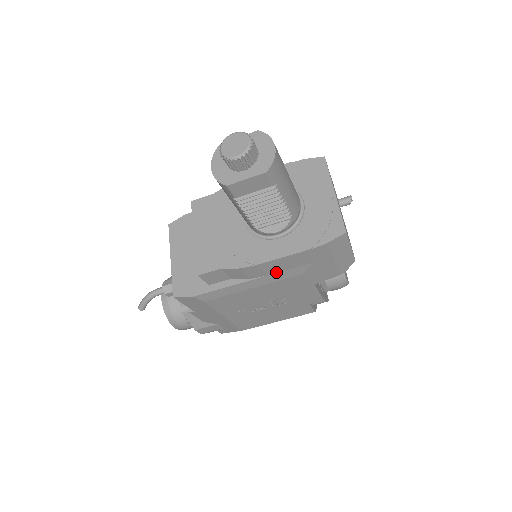
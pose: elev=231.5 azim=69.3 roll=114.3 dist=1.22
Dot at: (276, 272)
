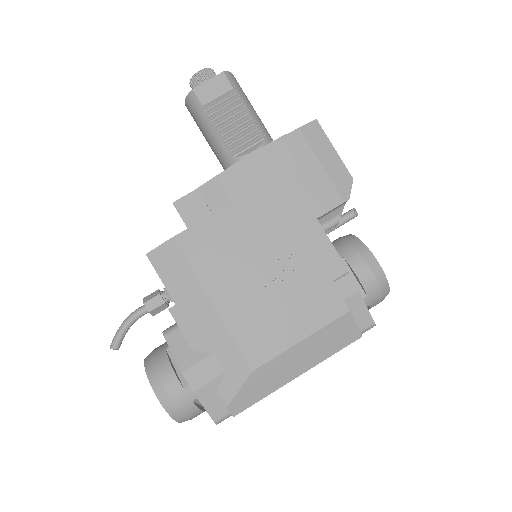
Dot at: (259, 185)
